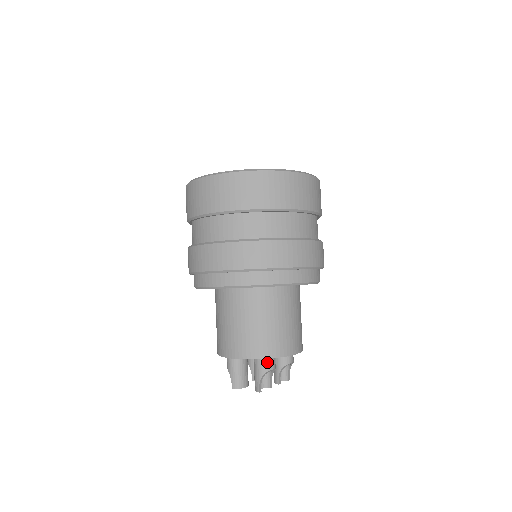
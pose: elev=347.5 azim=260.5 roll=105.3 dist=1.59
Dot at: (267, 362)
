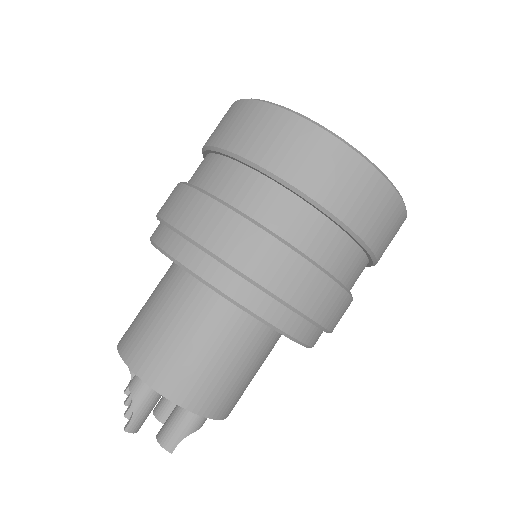
Dot at: occluded
